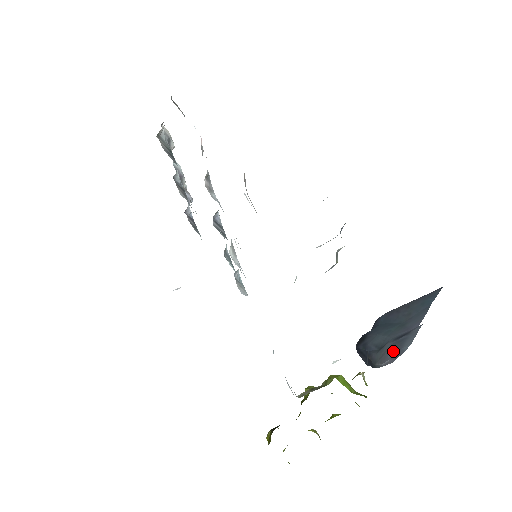
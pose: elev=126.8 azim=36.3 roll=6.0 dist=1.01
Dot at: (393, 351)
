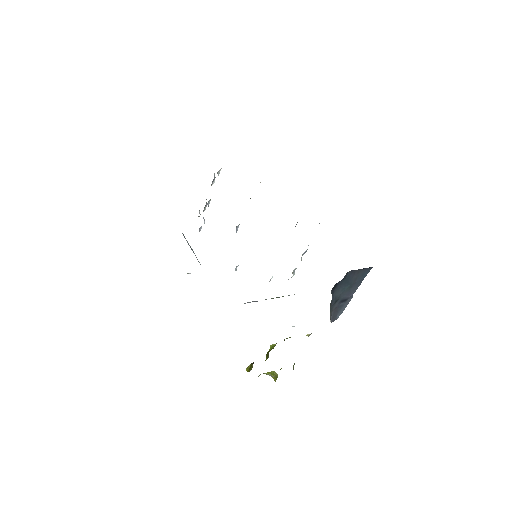
Dot at: (334, 314)
